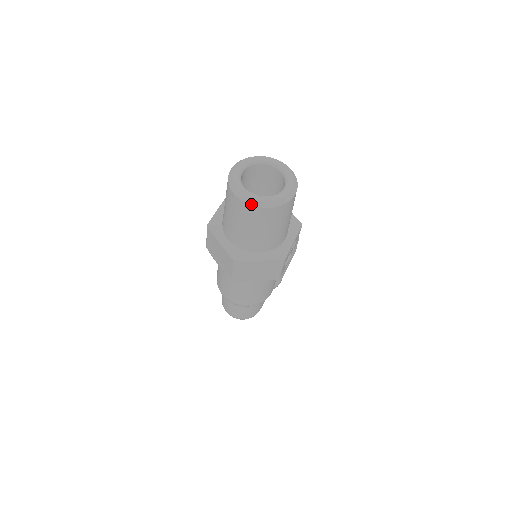
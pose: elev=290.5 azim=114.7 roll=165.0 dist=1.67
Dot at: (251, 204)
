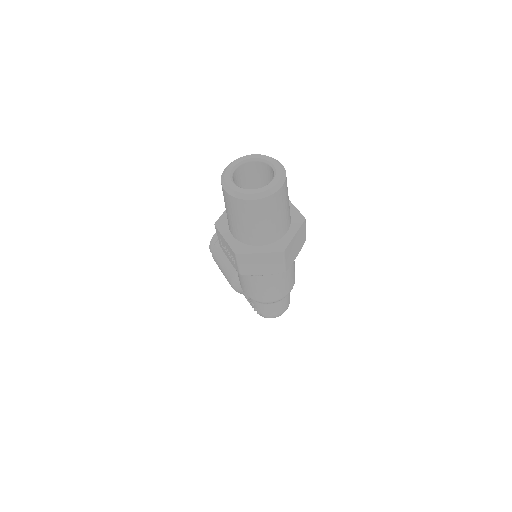
Dot at: (271, 194)
